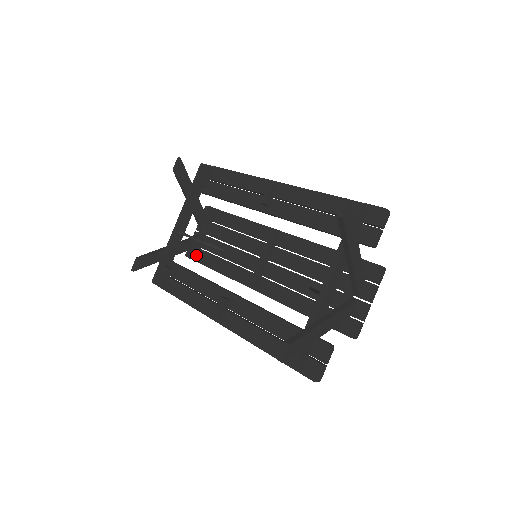
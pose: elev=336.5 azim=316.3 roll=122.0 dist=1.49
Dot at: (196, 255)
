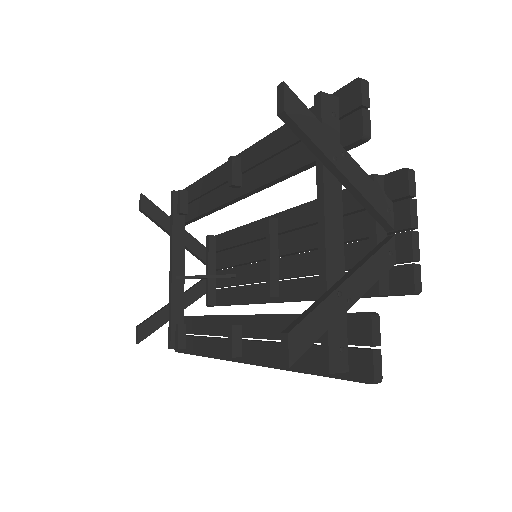
Dot at: (213, 298)
